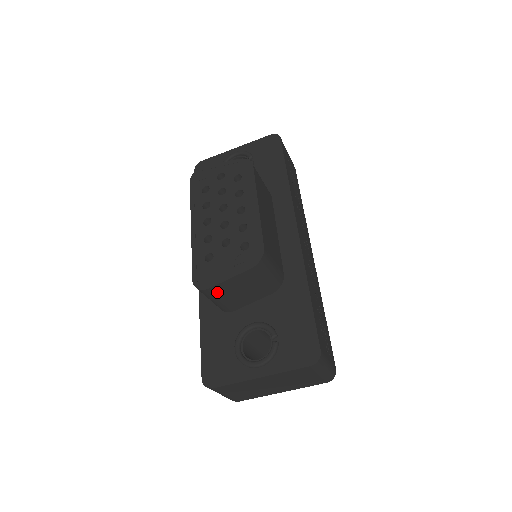
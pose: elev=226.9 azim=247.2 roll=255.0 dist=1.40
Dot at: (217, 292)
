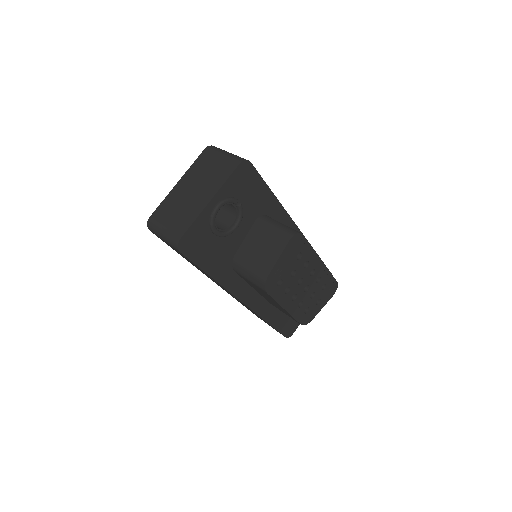
Dot at: occluded
